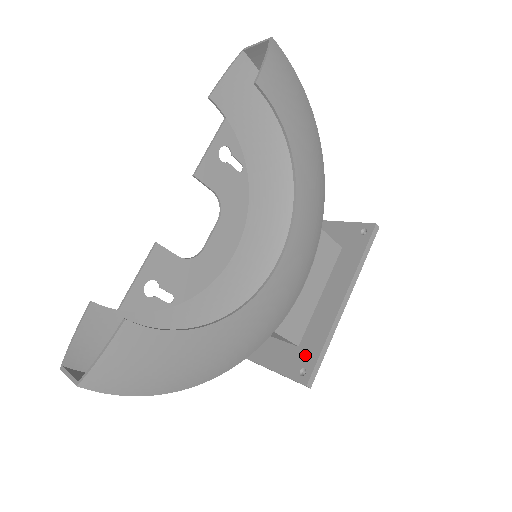
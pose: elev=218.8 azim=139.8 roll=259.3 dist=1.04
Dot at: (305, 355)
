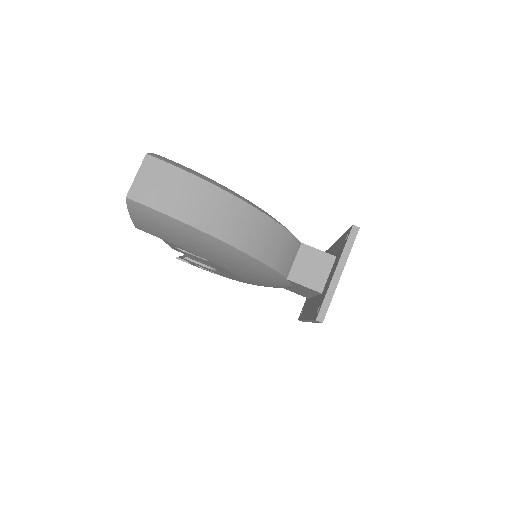
Dot at: (341, 244)
